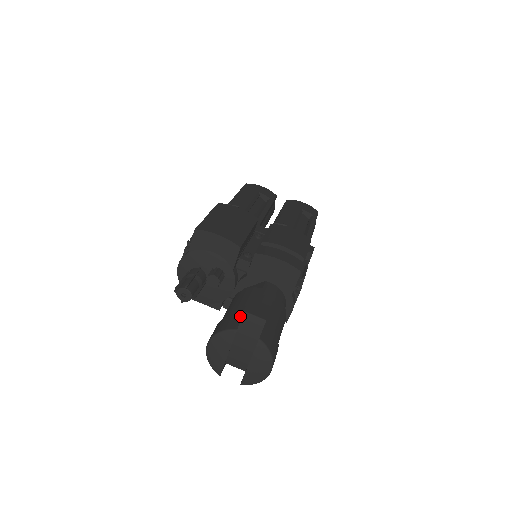
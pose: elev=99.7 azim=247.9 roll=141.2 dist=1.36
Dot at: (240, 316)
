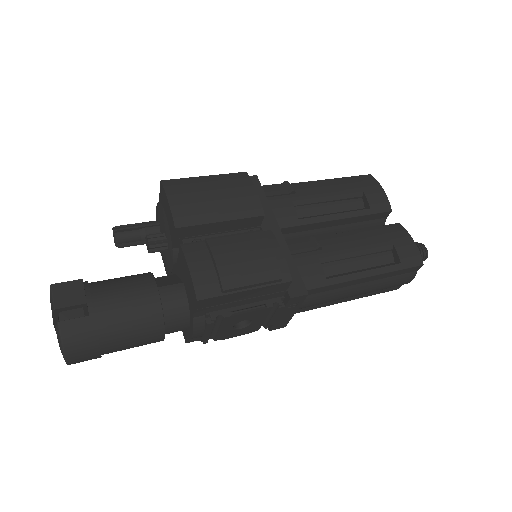
Dot at: occluded
